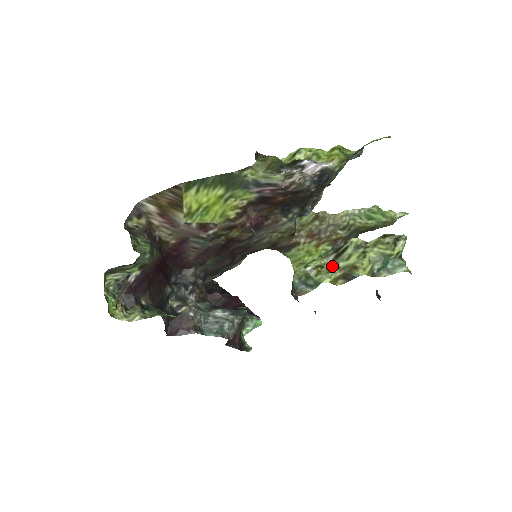
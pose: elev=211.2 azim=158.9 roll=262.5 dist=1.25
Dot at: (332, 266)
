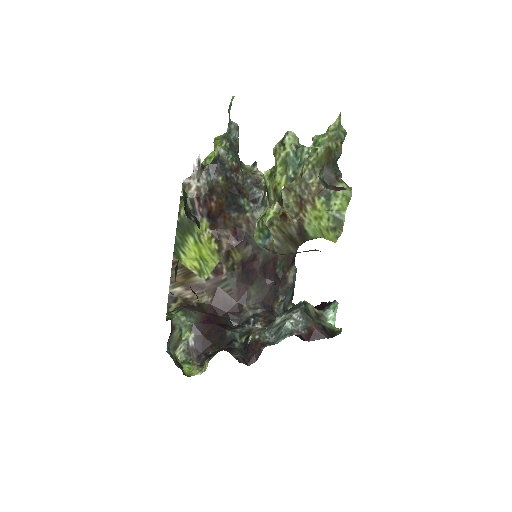
Dot at: occluded
